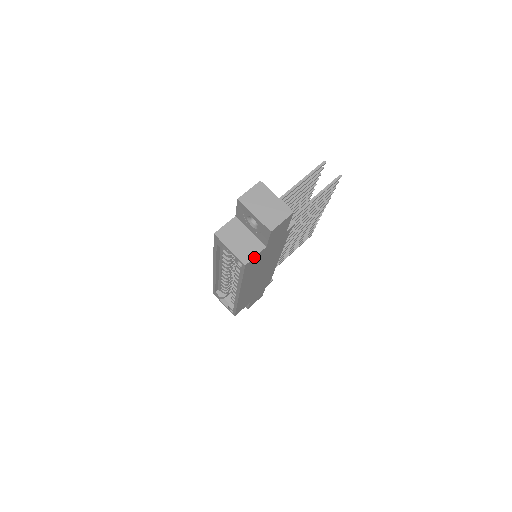
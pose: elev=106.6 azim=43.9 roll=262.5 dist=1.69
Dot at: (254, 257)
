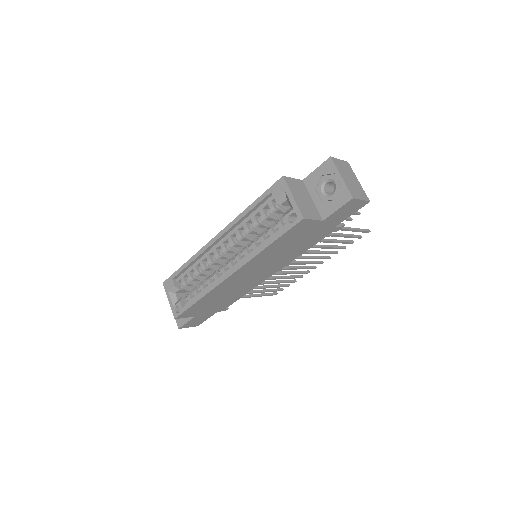
Dot at: (312, 219)
